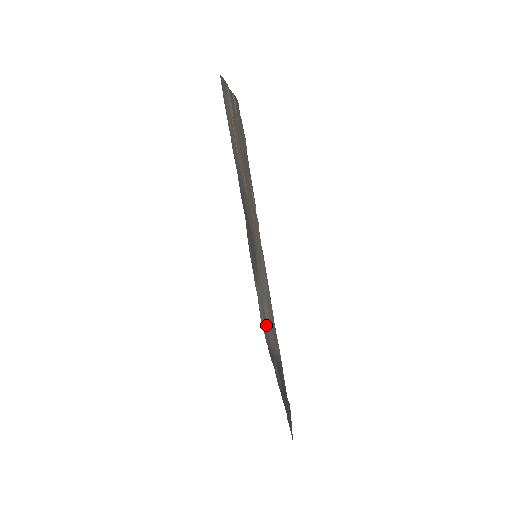
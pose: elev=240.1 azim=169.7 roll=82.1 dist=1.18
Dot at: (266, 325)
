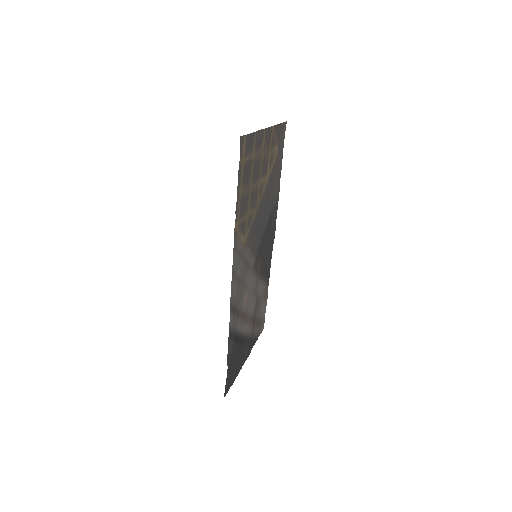
Dot at: (253, 316)
